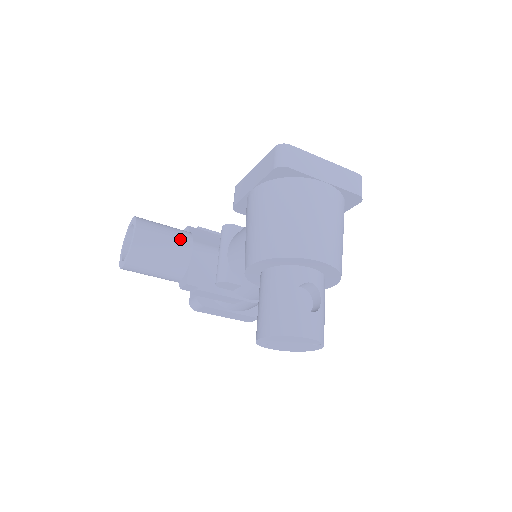
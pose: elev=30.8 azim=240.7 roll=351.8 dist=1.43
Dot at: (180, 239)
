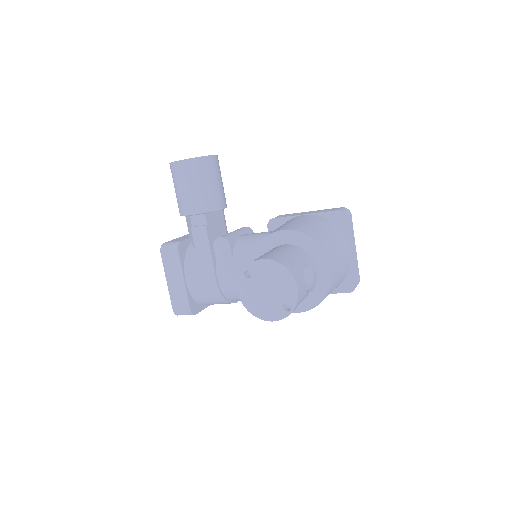
Dot at: (224, 195)
